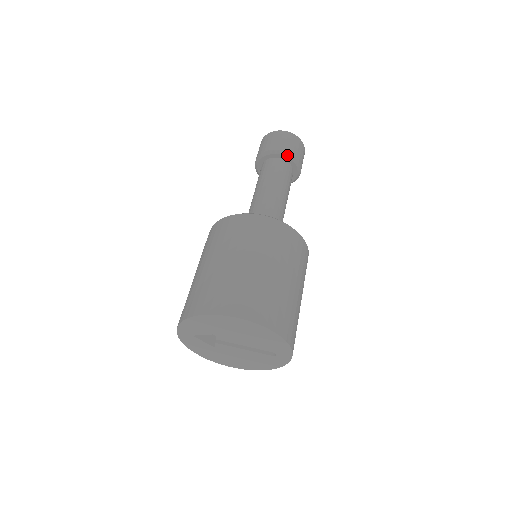
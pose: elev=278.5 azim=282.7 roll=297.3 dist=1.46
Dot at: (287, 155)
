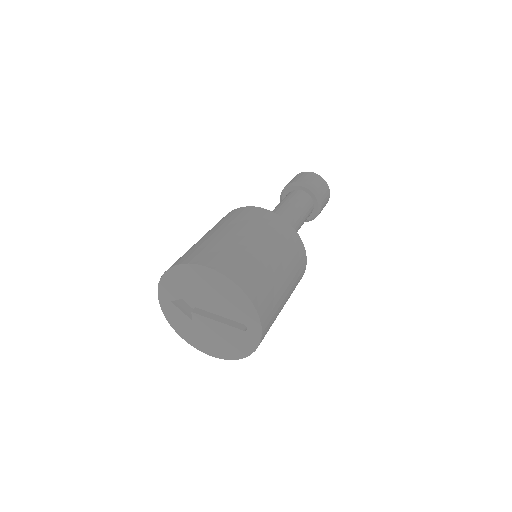
Dot at: (307, 187)
